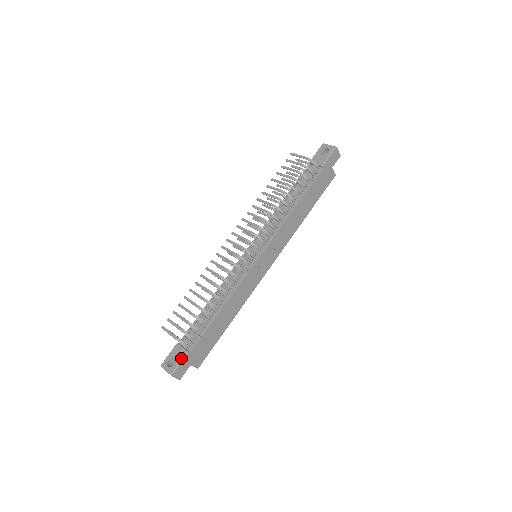
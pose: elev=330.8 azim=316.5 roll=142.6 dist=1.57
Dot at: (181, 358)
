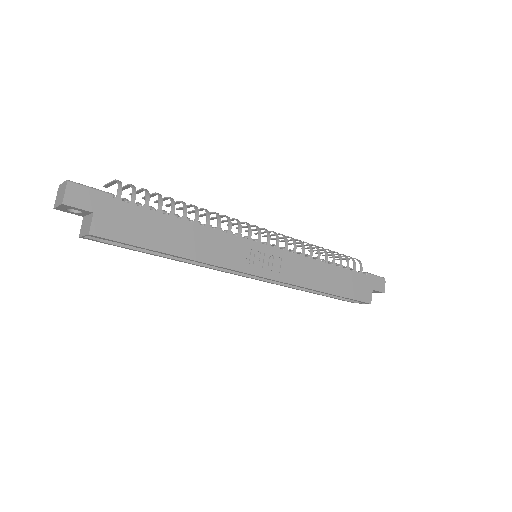
Dot at: occluded
